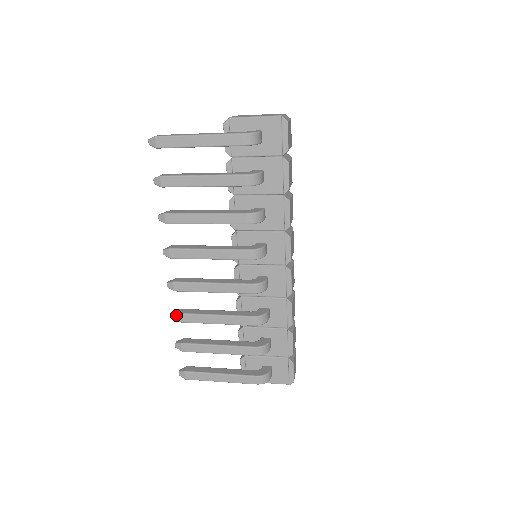
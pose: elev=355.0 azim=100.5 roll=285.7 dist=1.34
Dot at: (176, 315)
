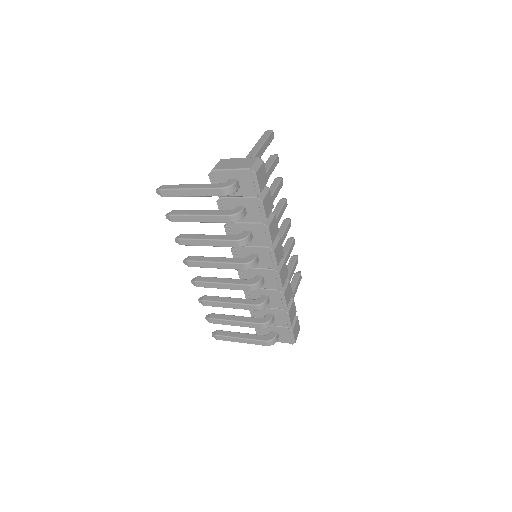
Dot at: (201, 301)
